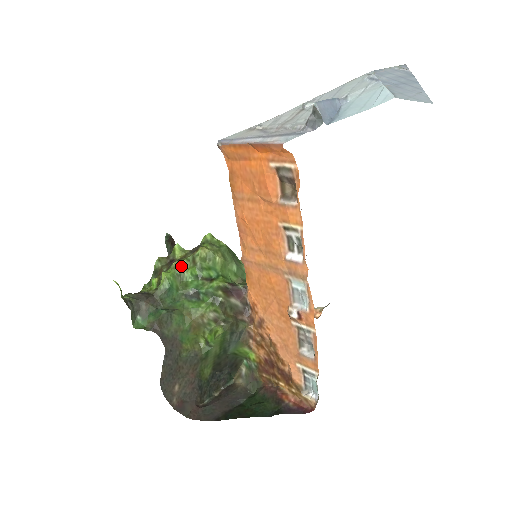
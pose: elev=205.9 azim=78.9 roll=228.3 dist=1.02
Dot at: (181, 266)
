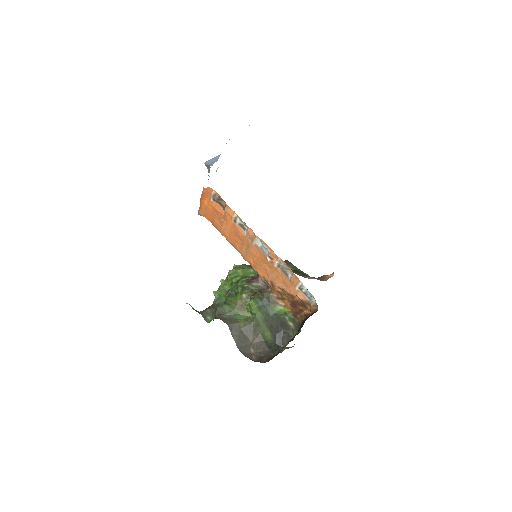
Dot at: (223, 285)
